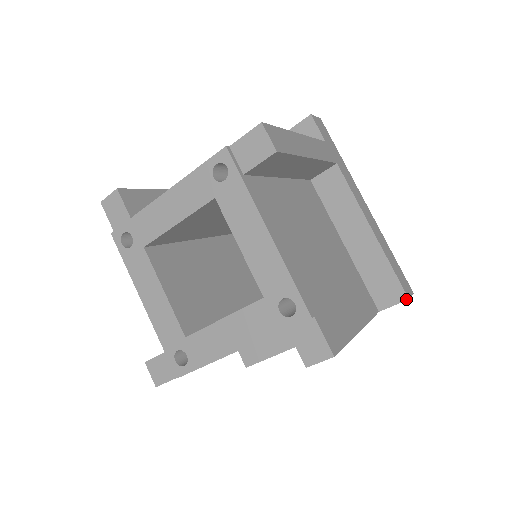
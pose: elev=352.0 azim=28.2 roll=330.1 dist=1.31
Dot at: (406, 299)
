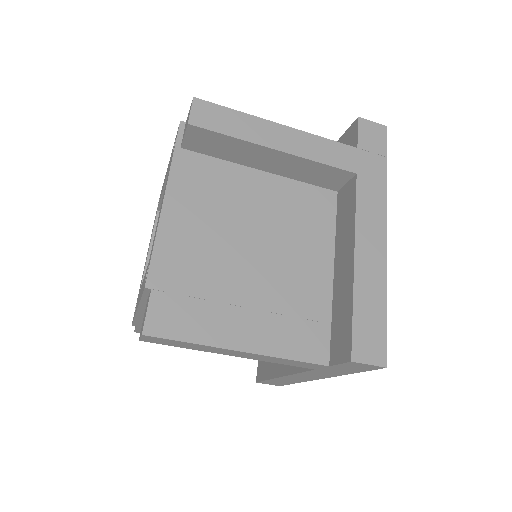
Dot at: (357, 120)
